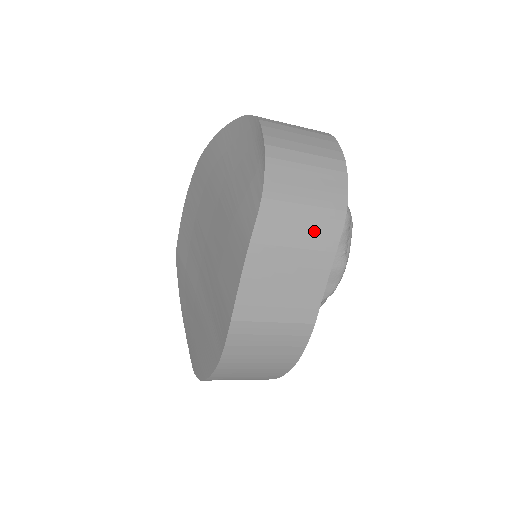
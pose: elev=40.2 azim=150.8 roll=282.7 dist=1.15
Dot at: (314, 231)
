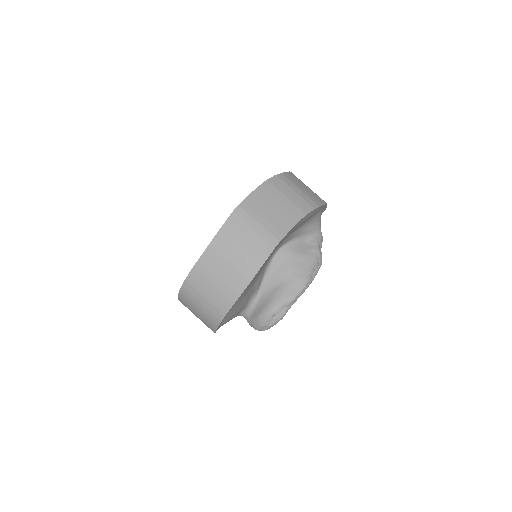
Dot at: (299, 199)
